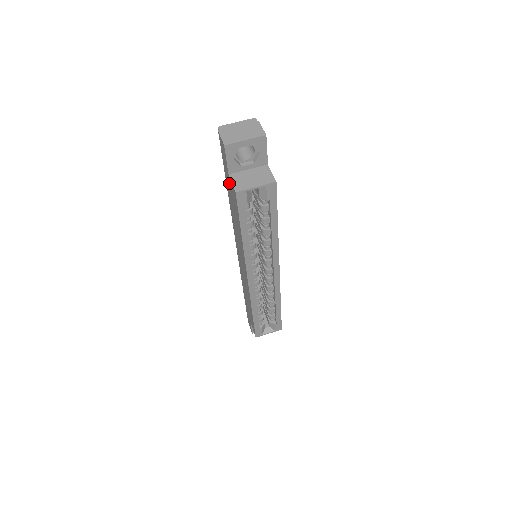
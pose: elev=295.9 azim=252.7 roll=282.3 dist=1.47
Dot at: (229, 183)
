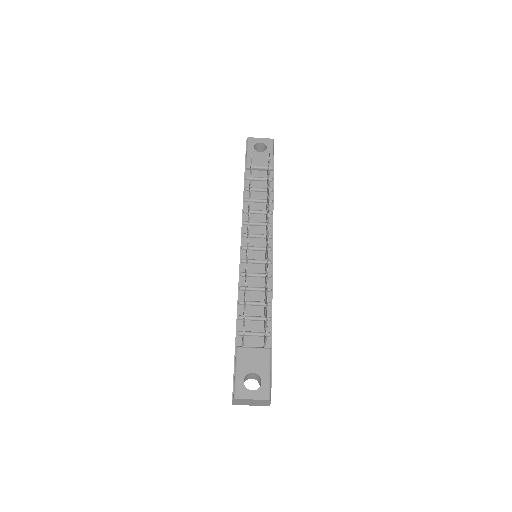
Dot at: occluded
